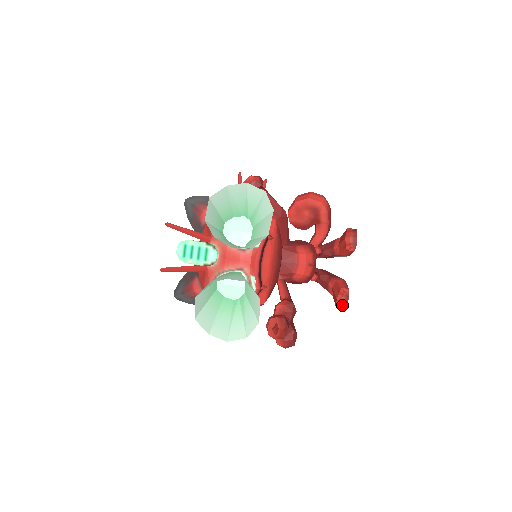
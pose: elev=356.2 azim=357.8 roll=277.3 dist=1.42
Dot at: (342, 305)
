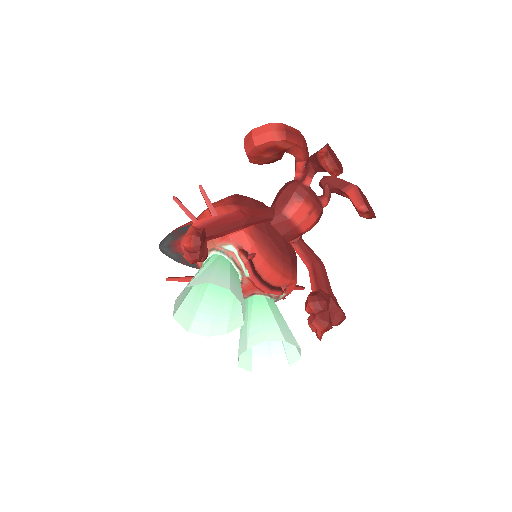
Dot at: (369, 218)
